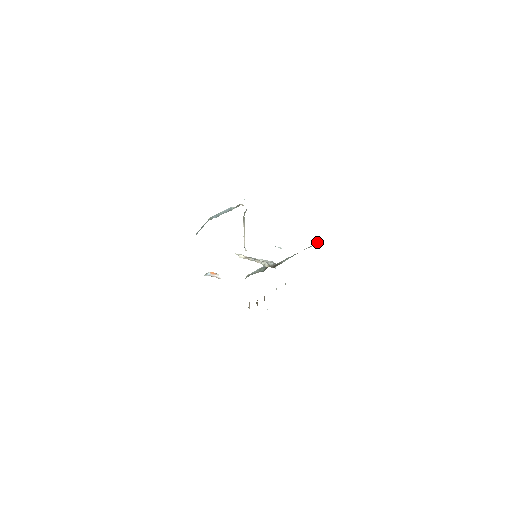
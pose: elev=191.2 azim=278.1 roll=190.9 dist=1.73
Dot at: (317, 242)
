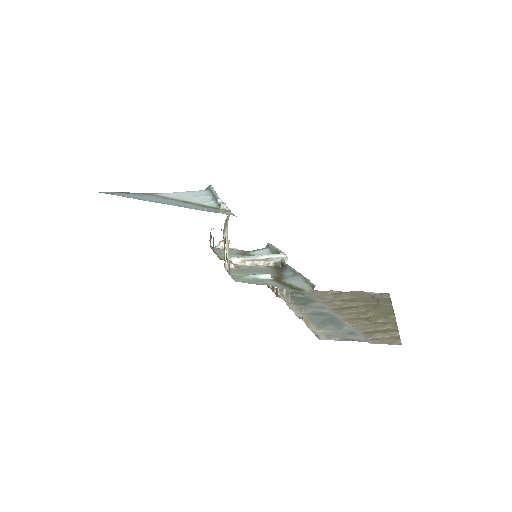
Dot at: (310, 283)
